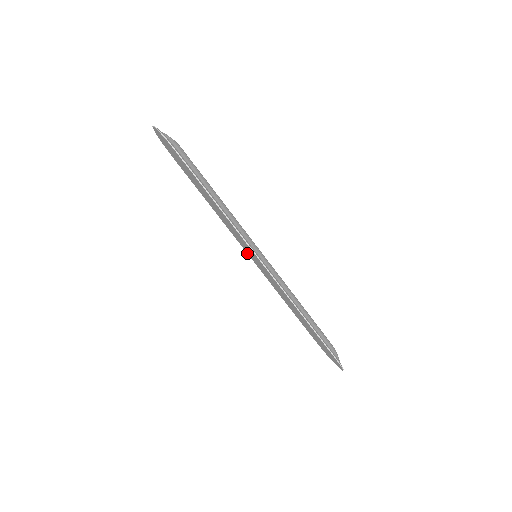
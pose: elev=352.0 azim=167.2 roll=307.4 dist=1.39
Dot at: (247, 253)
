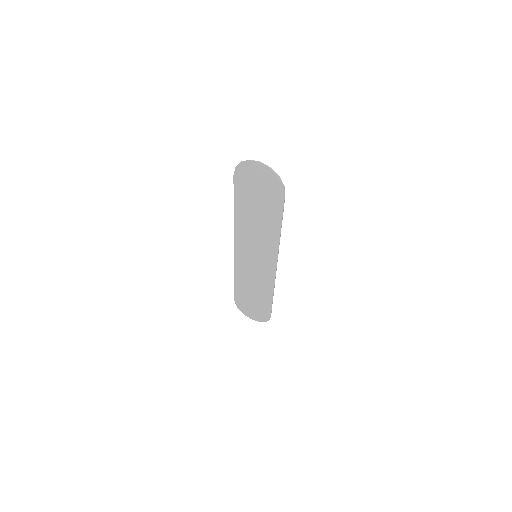
Dot at: (235, 248)
